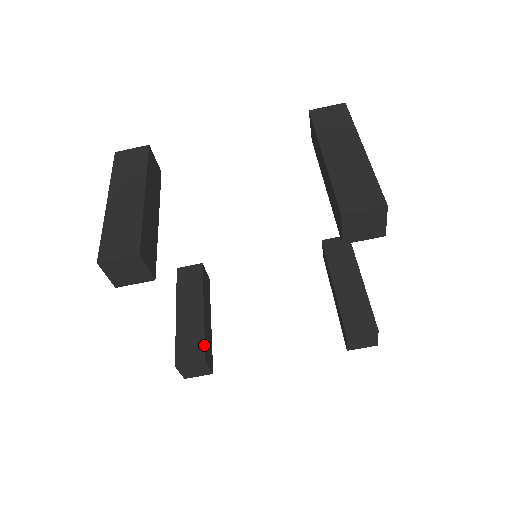
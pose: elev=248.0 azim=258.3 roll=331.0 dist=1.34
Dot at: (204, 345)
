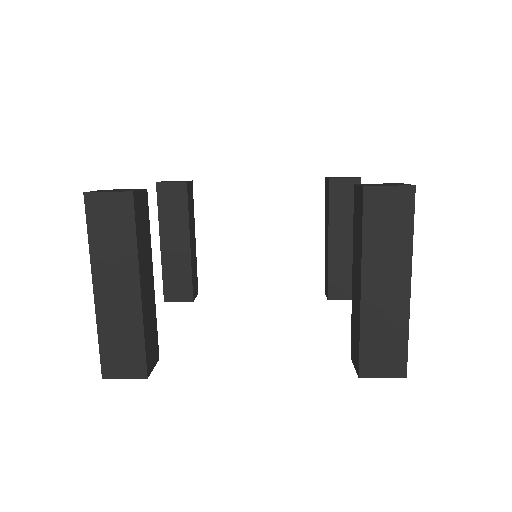
Dot at: (192, 286)
